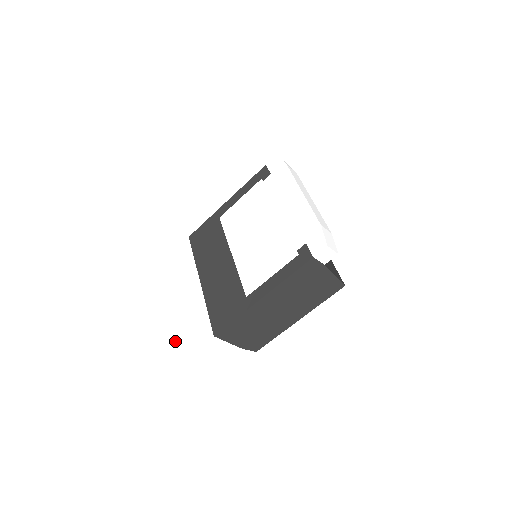
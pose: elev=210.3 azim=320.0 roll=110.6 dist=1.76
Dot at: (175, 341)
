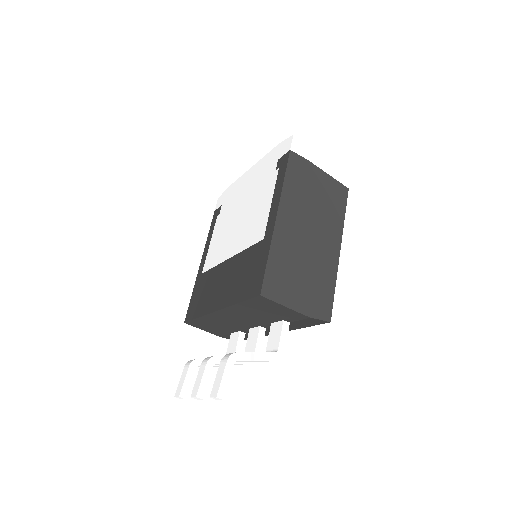
Dot at: (227, 376)
